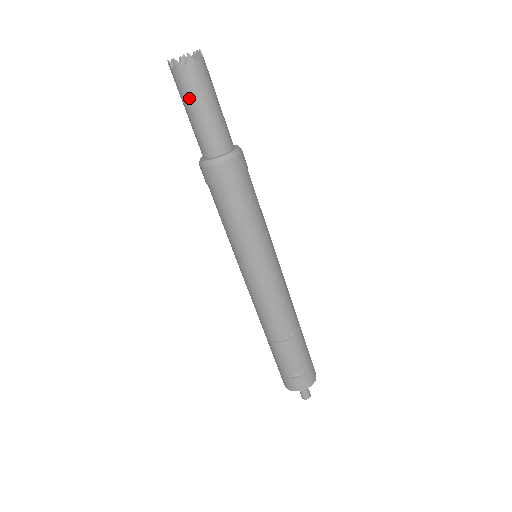
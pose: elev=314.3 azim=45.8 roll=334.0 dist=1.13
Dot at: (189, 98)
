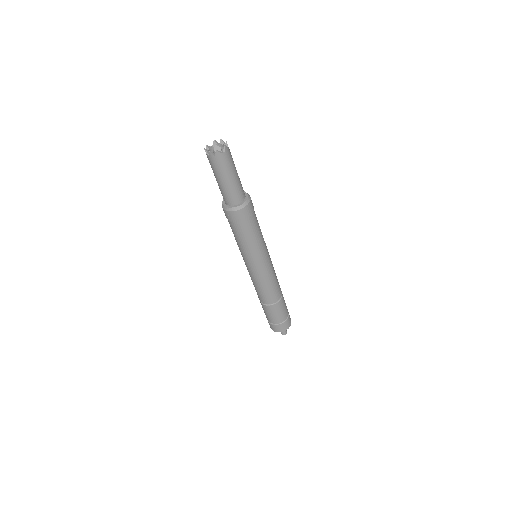
Dot at: (226, 172)
